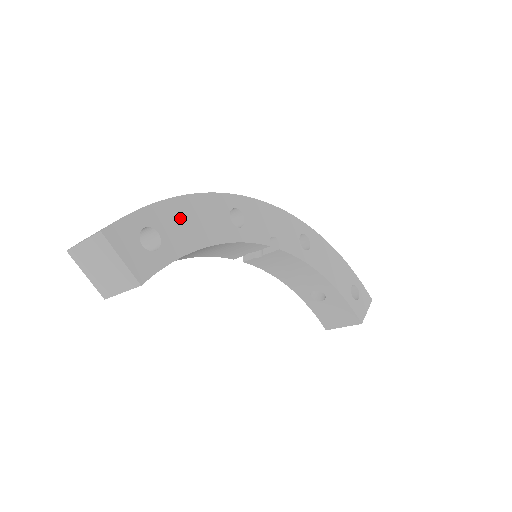
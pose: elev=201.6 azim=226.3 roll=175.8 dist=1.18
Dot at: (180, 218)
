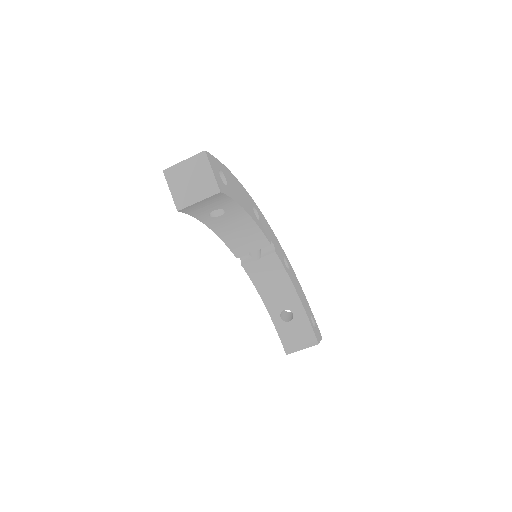
Dot at: (234, 184)
